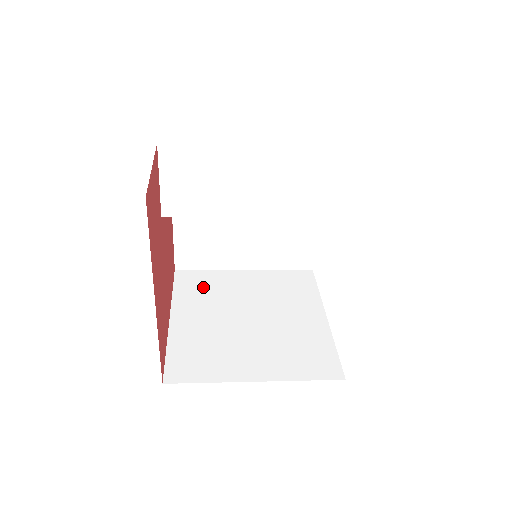
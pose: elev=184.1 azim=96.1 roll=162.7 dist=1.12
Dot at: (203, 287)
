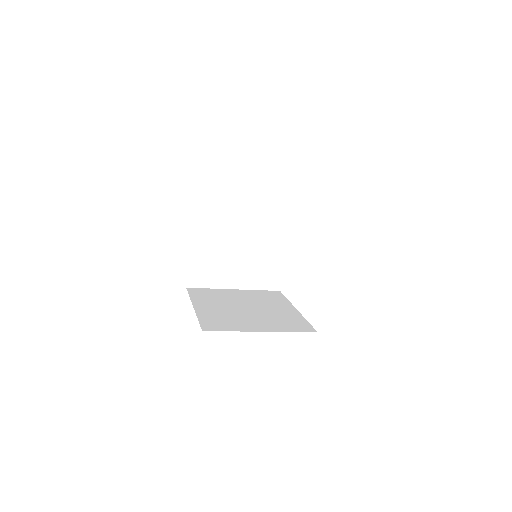
Dot at: (210, 295)
